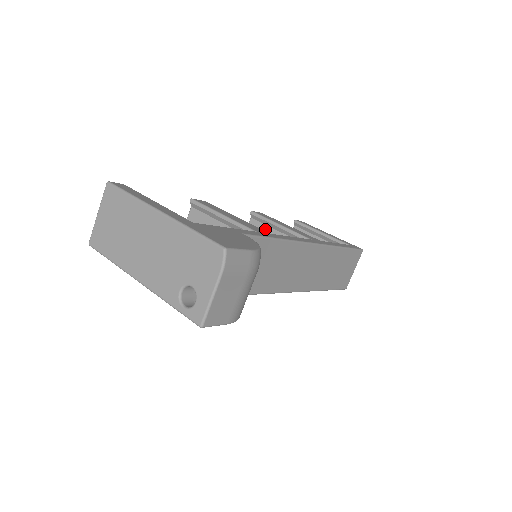
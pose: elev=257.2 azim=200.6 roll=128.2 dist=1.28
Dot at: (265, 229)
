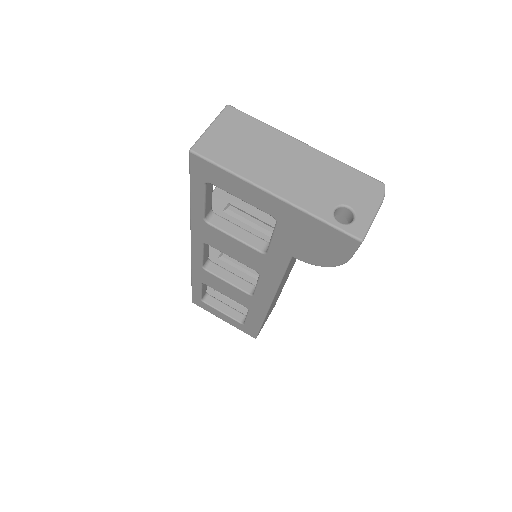
Dot at: occluded
